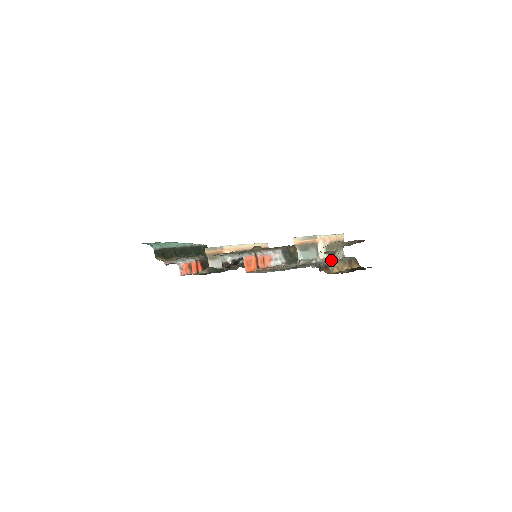
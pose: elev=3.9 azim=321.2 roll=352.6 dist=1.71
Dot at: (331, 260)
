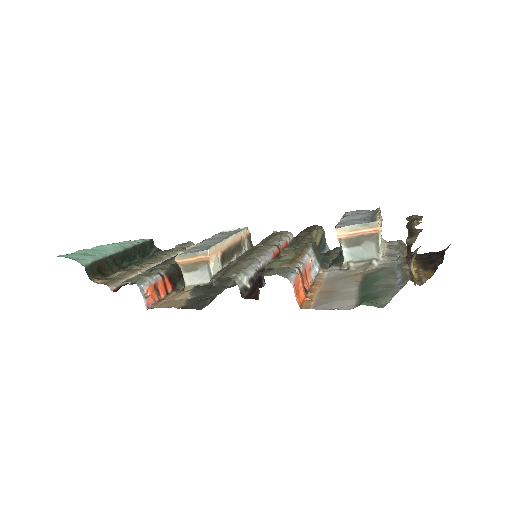
Dot at: (413, 260)
